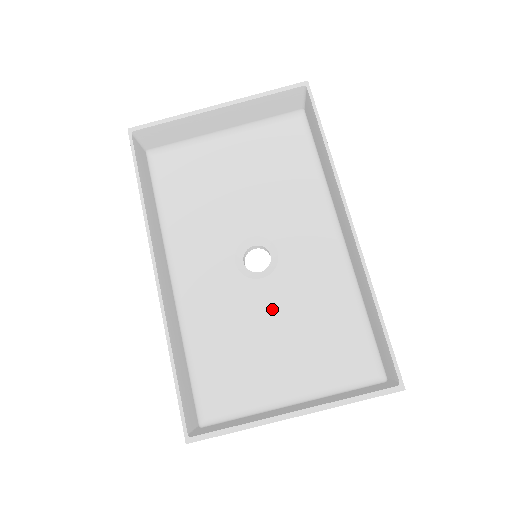
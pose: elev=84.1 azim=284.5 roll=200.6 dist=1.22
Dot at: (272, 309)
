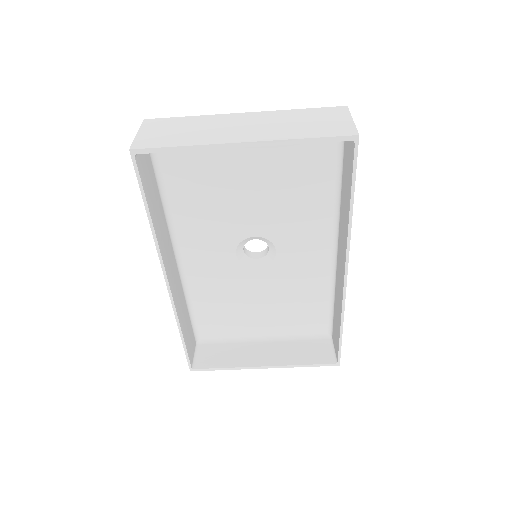
Dot at: (261, 288)
